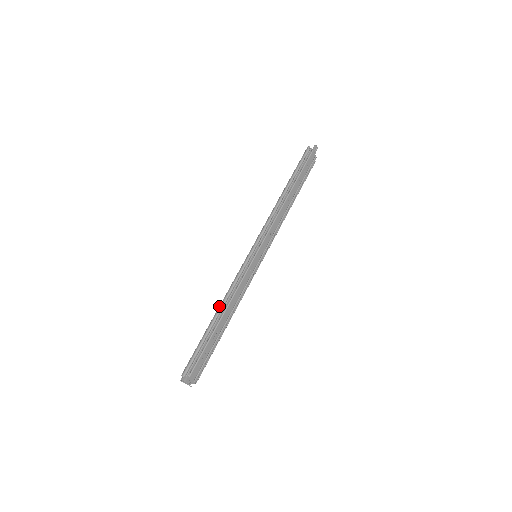
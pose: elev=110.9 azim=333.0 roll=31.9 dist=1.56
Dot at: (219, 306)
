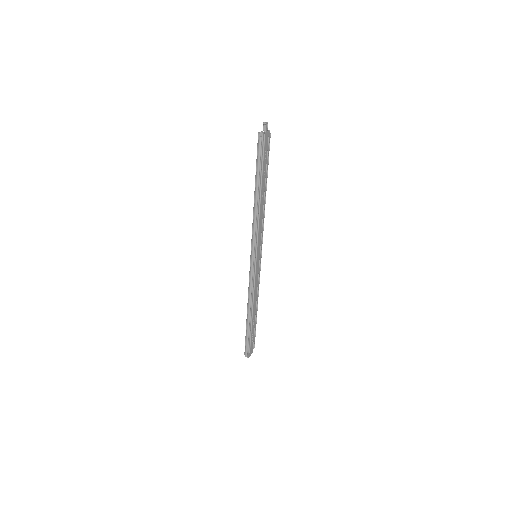
Dot at: (247, 307)
